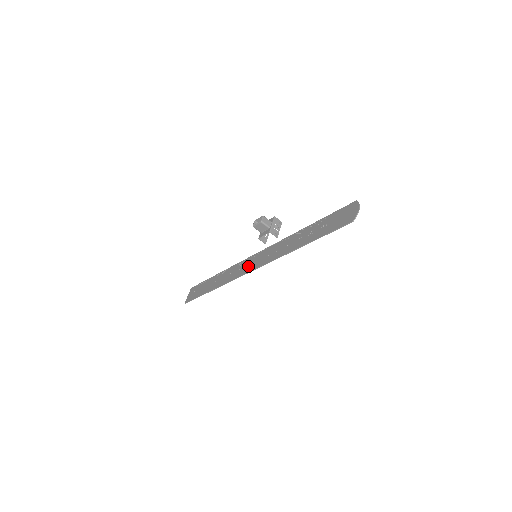
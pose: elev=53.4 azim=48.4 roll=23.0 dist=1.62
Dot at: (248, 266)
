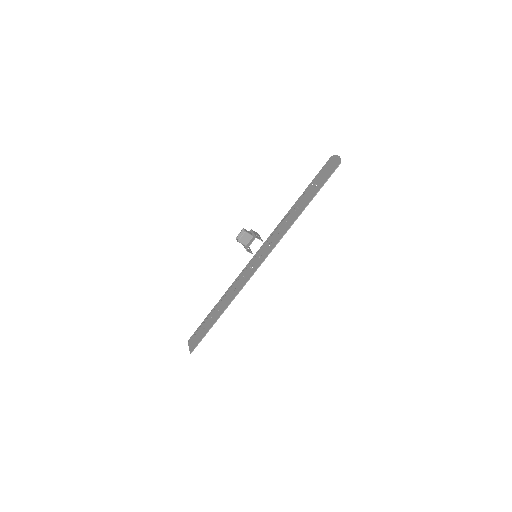
Dot at: (254, 266)
